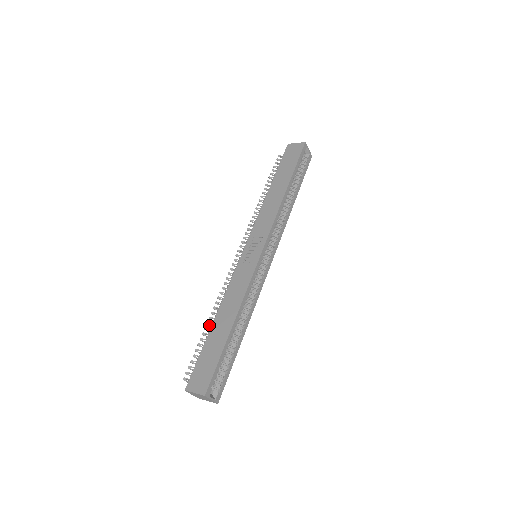
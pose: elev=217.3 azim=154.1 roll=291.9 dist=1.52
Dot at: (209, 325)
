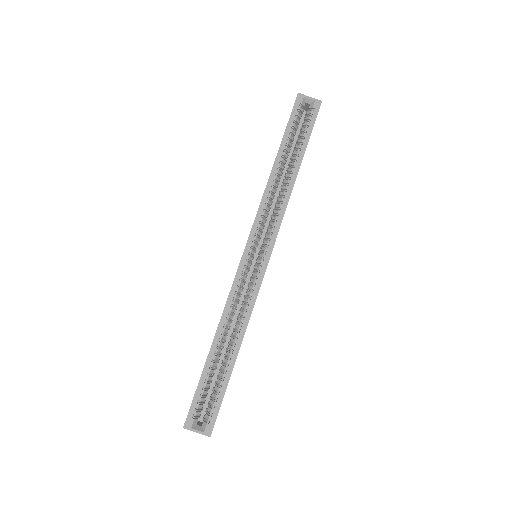
Dot at: occluded
